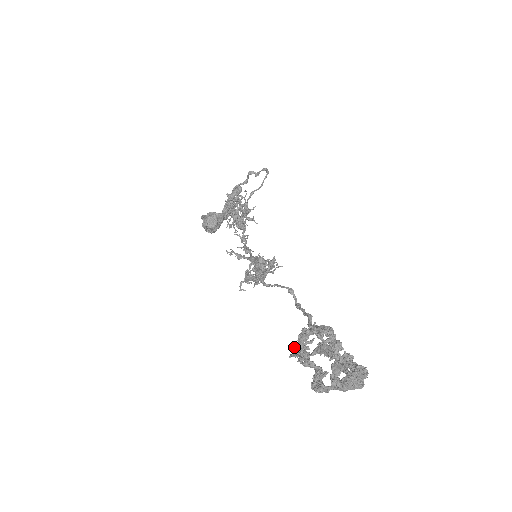
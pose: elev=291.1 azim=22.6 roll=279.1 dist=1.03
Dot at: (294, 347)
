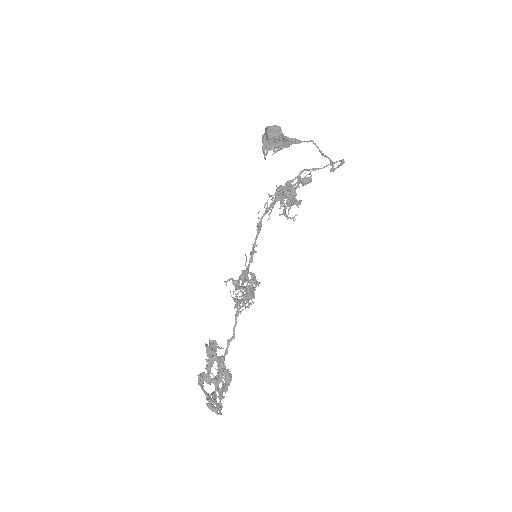
Dot at: (212, 351)
